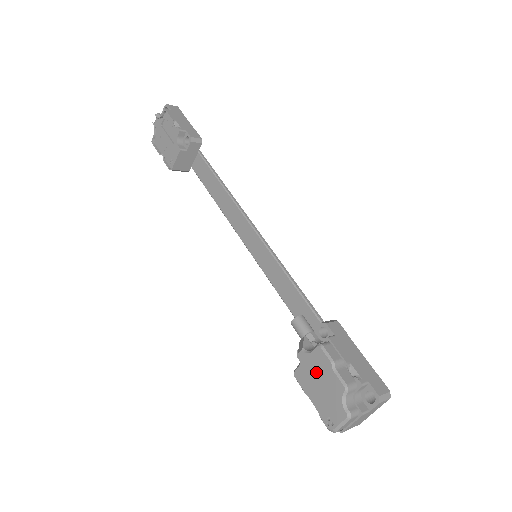
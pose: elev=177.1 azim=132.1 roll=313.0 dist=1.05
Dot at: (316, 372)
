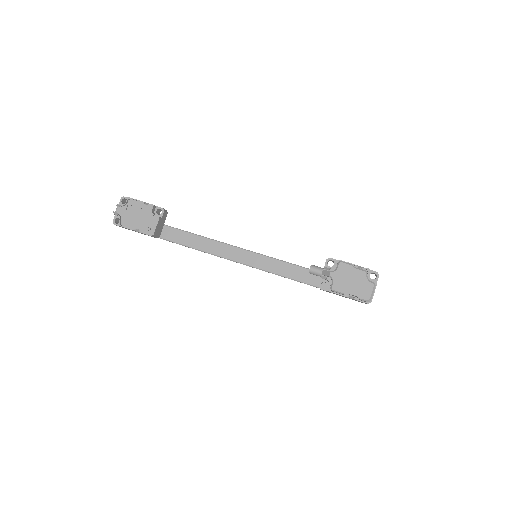
Dot at: (345, 277)
